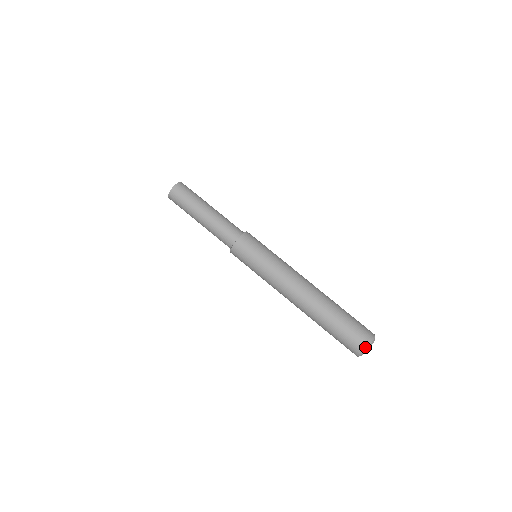
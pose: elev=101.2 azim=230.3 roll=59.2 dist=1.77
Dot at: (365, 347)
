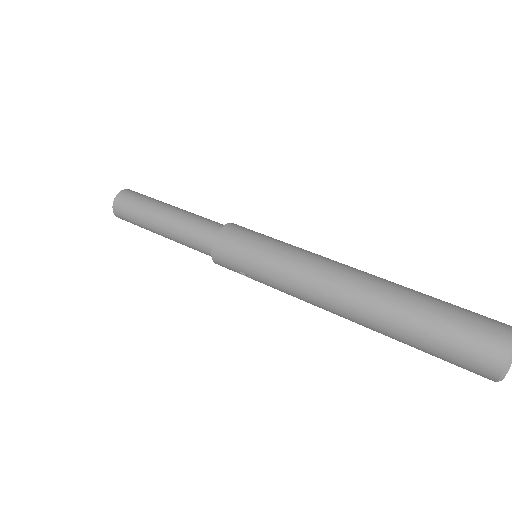
Dot at: (509, 342)
